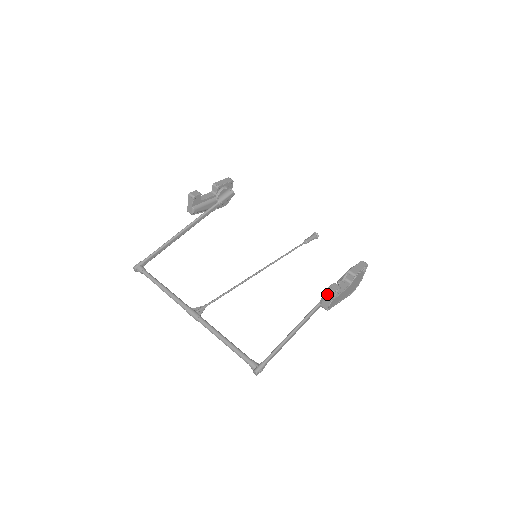
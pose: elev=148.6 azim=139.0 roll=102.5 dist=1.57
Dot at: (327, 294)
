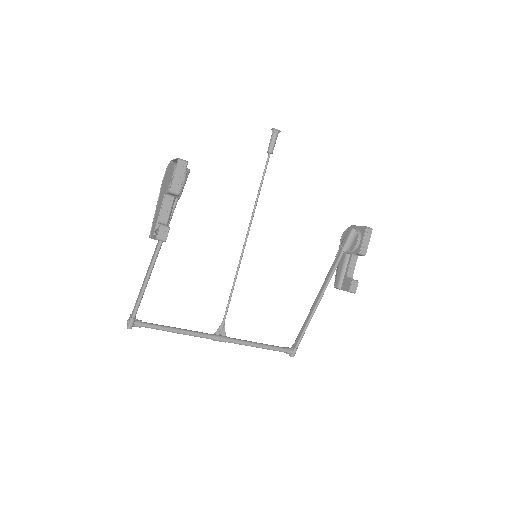
Dot at: occluded
